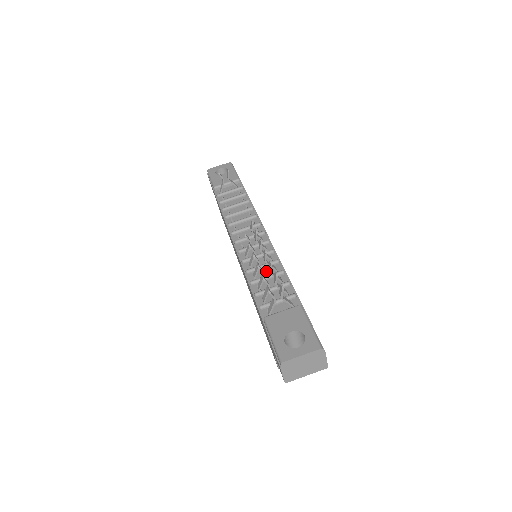
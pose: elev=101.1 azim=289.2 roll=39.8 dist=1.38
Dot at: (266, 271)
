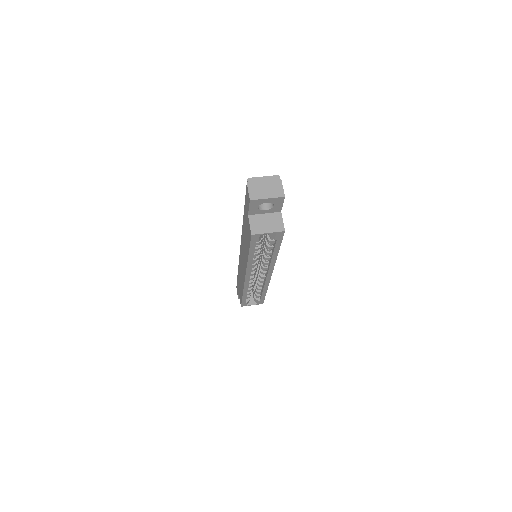
Dot at: occluded
